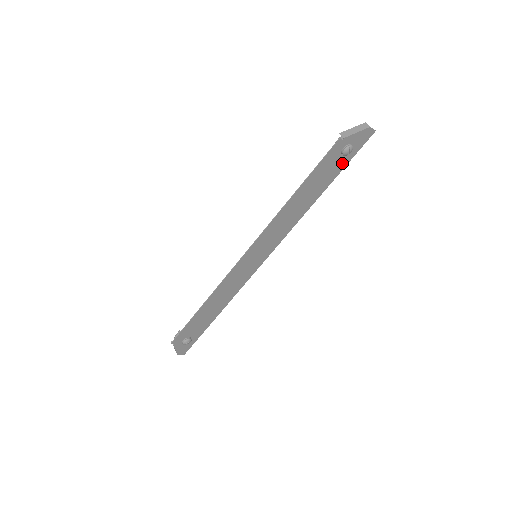
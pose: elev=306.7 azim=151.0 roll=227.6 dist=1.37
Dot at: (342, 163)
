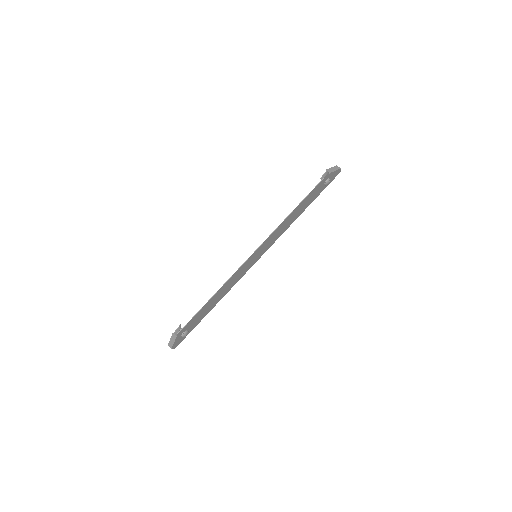
Dot at: (320, 191)
